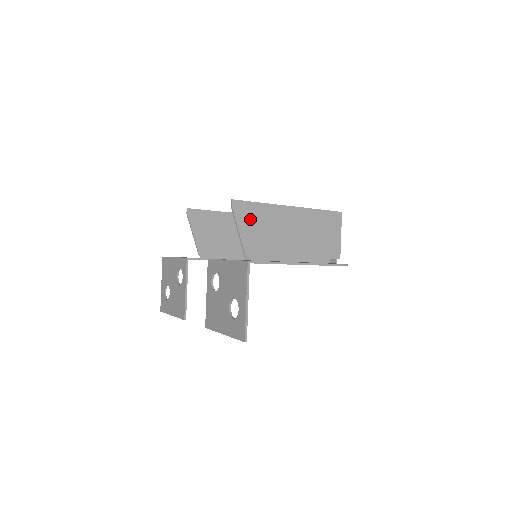
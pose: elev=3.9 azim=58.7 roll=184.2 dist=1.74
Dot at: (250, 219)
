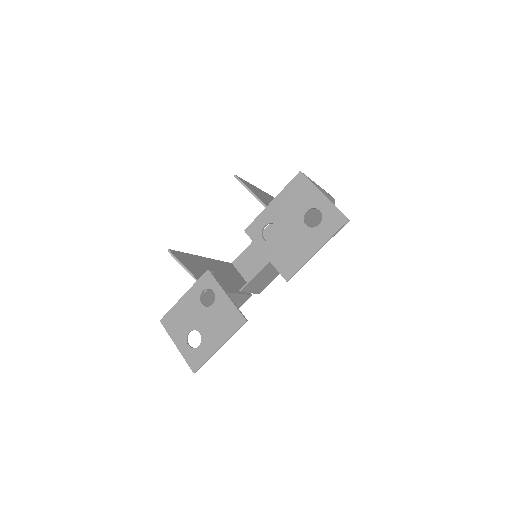
Dot at: (254, 191)
